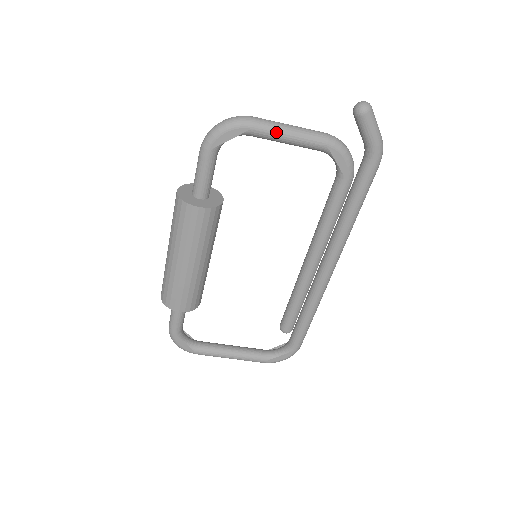
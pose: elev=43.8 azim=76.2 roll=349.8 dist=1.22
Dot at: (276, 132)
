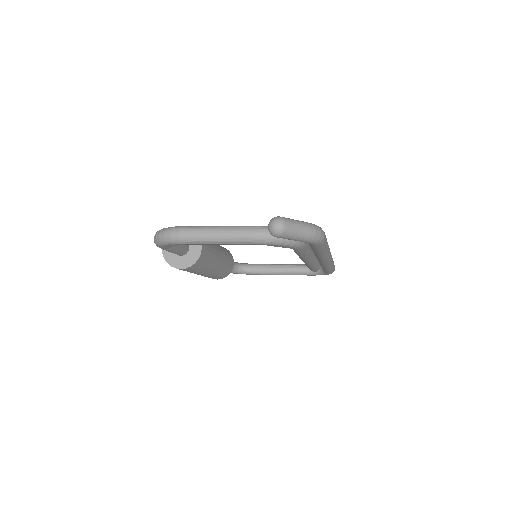
Dot at: (205, 243)
